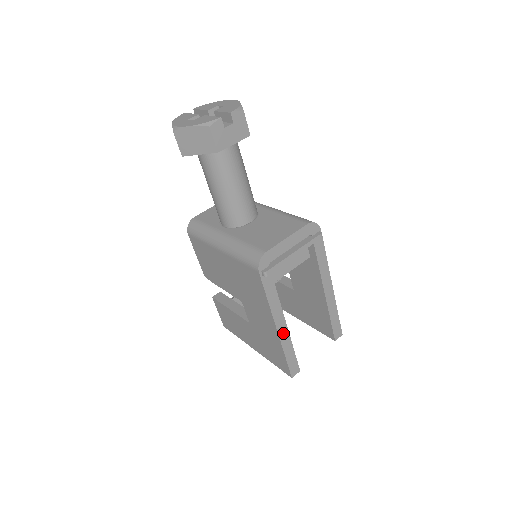
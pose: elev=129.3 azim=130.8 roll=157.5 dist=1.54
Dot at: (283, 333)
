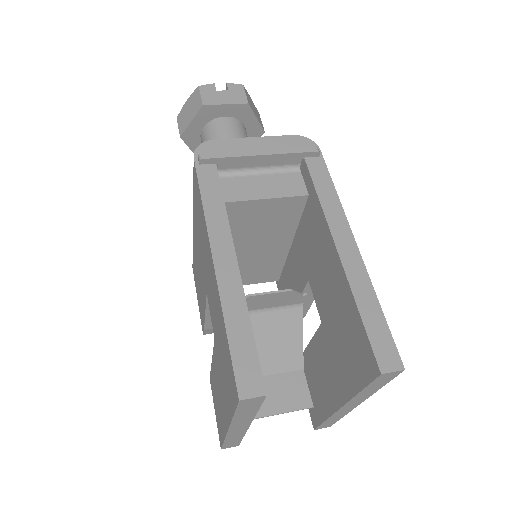
Dot at: (227, 275)
